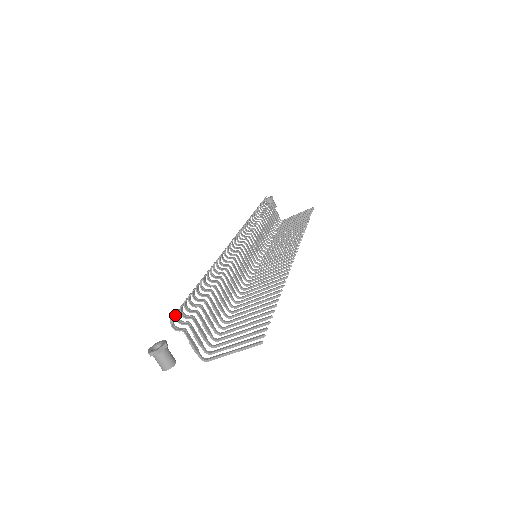
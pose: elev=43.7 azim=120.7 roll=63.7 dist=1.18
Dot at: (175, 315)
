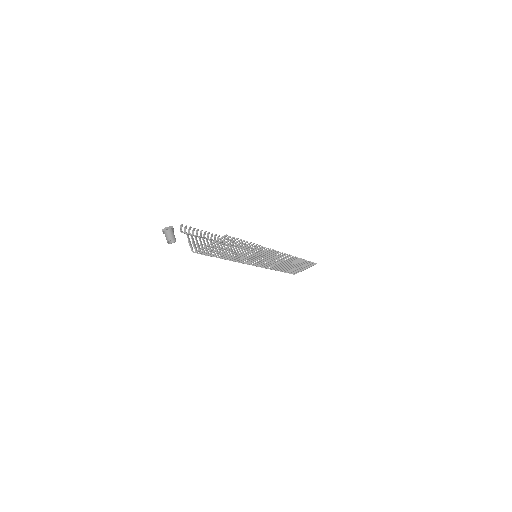
Dot at: (184, 228)
